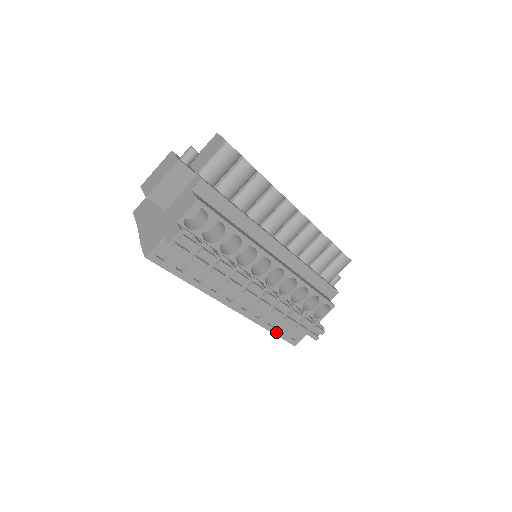
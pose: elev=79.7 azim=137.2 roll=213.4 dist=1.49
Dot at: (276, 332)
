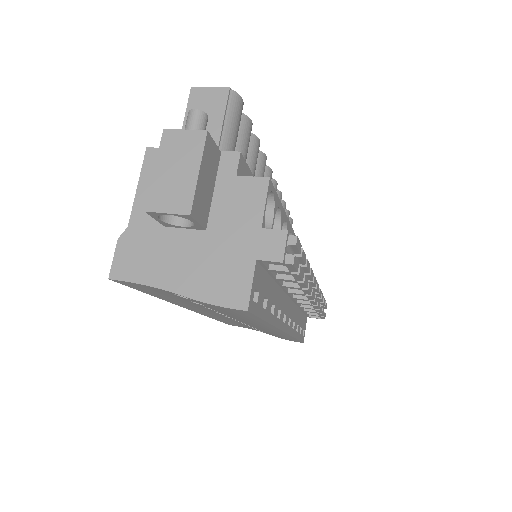
Dot at: (298, 336)
